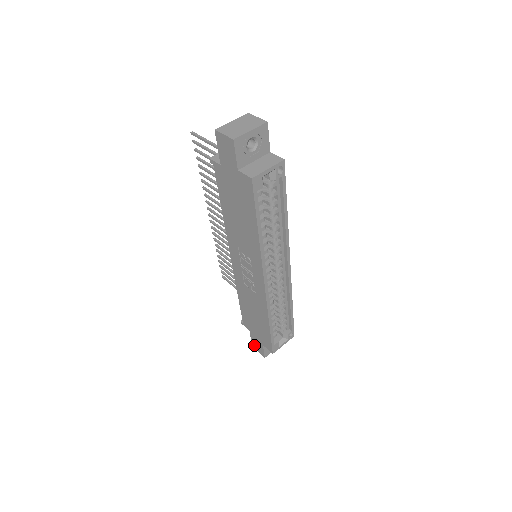
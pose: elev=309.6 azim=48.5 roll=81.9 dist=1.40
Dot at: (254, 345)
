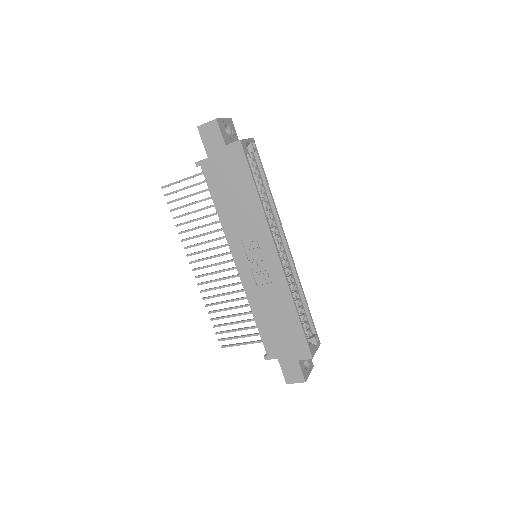
Dot at: (288, 378)
